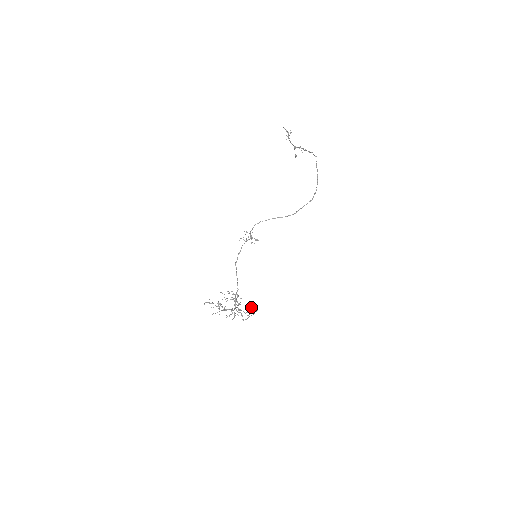
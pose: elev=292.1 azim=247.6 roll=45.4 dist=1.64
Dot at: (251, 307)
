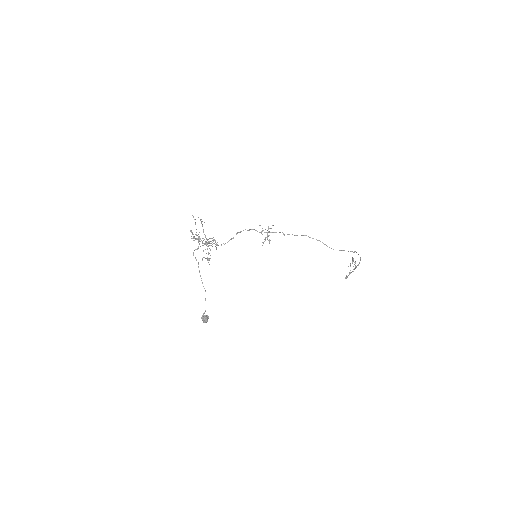
Dot at: occluded
